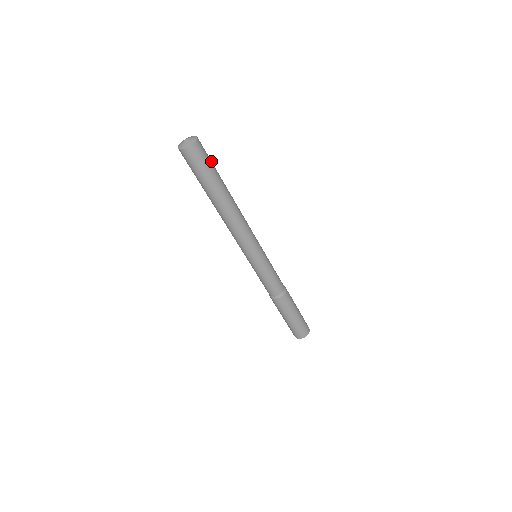
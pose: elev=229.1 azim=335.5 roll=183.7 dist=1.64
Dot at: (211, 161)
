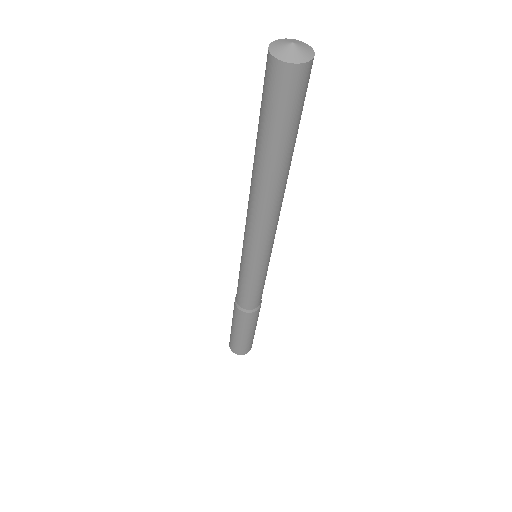
Dot at: occluded
